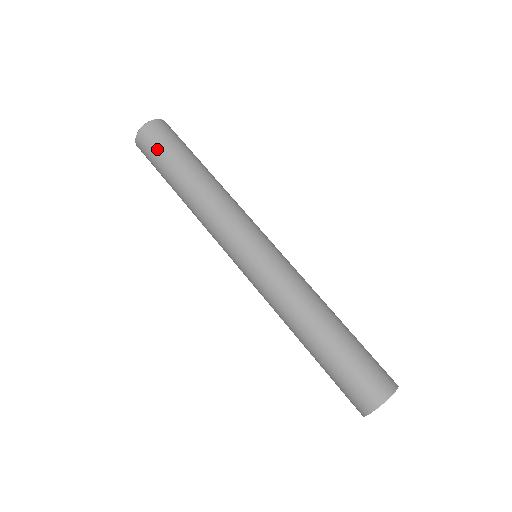
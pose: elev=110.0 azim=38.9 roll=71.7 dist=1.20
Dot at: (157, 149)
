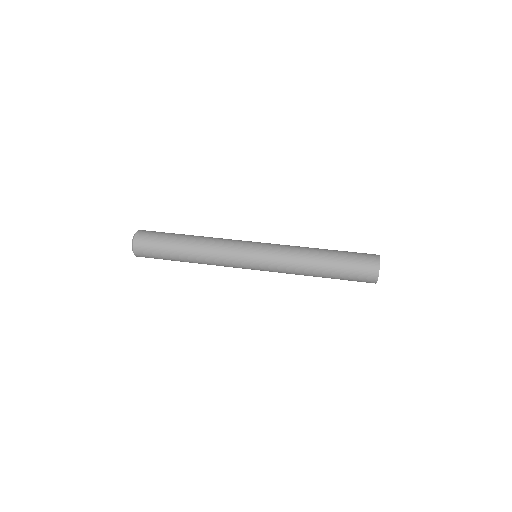
Dot at: (153, 244)
